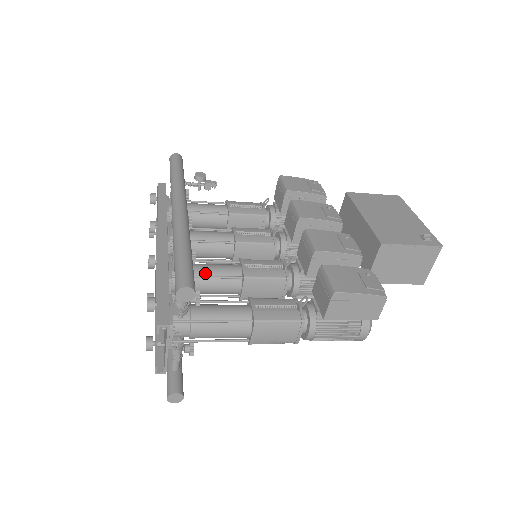
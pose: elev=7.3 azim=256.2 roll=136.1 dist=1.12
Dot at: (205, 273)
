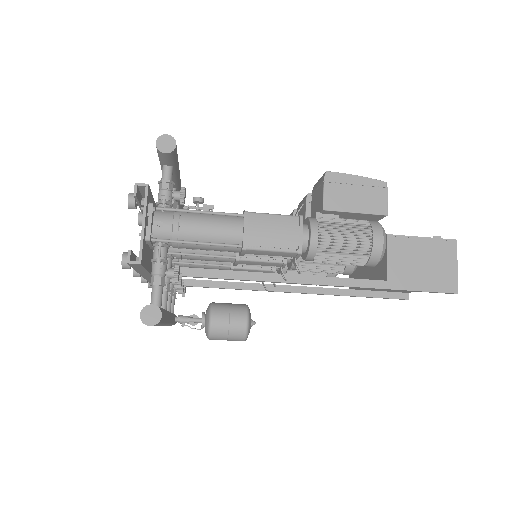
Dot at: occluded
